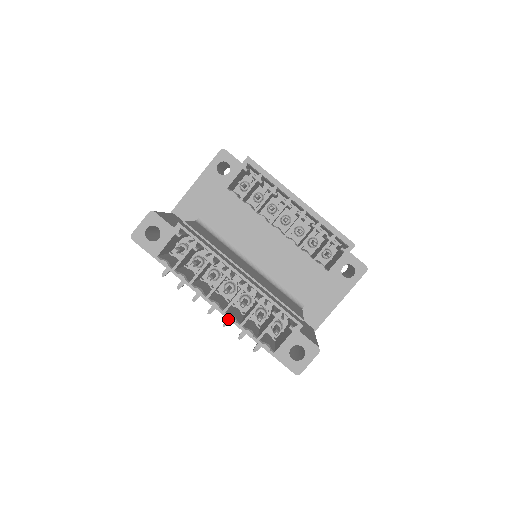
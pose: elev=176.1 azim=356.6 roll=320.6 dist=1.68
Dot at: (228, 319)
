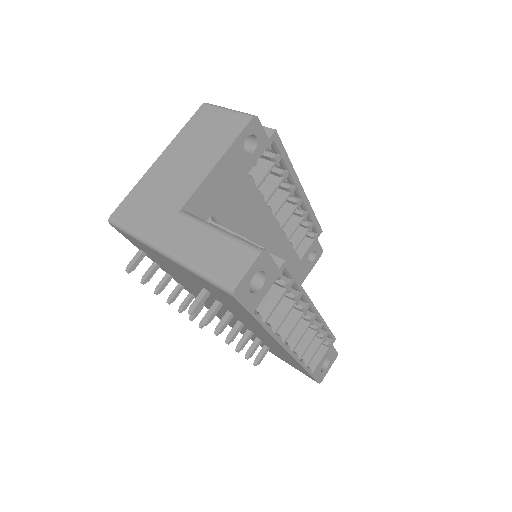
Dot at: (293, 358)
